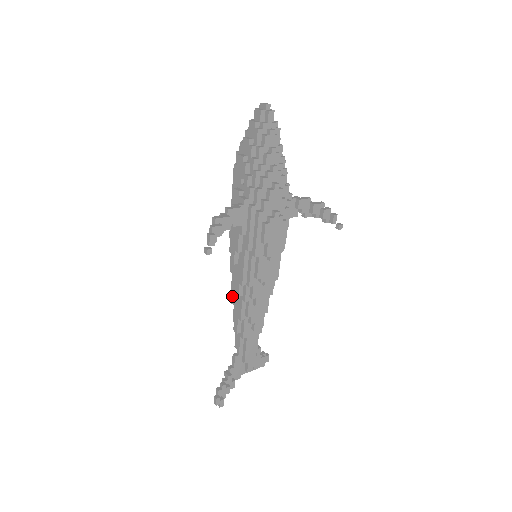
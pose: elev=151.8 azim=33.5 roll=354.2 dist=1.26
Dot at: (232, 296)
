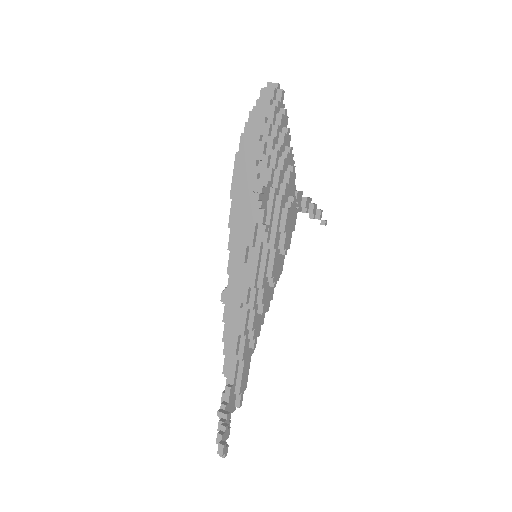
Dot at: (227, 309)
